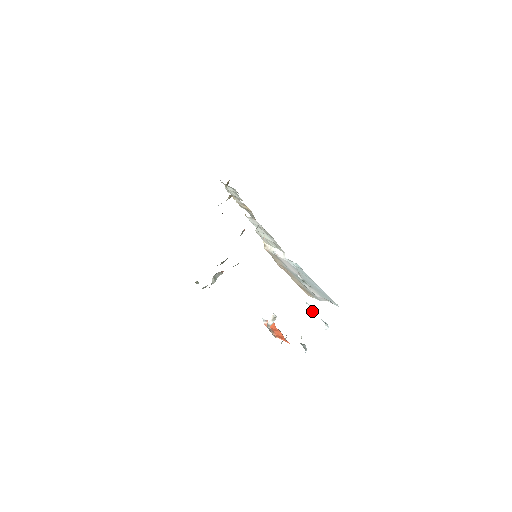
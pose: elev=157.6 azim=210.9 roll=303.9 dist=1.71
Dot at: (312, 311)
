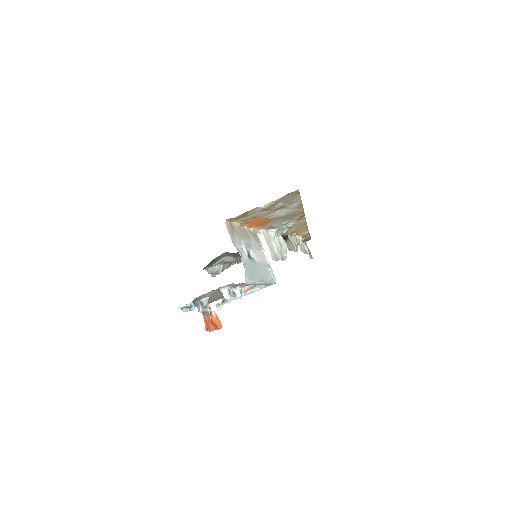
Dot at: (238, 295)
